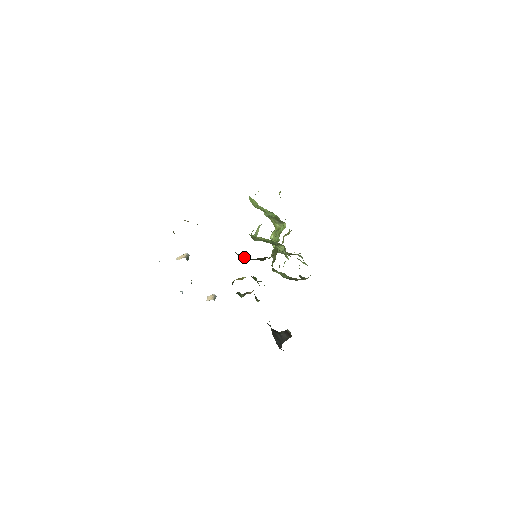
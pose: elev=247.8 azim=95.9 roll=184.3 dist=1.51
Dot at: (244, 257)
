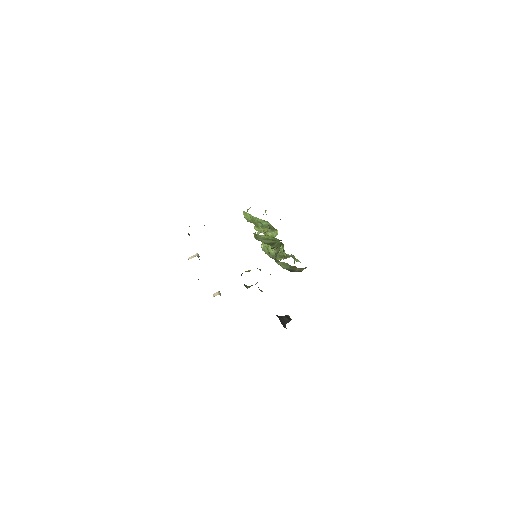
Dot at: occluded
